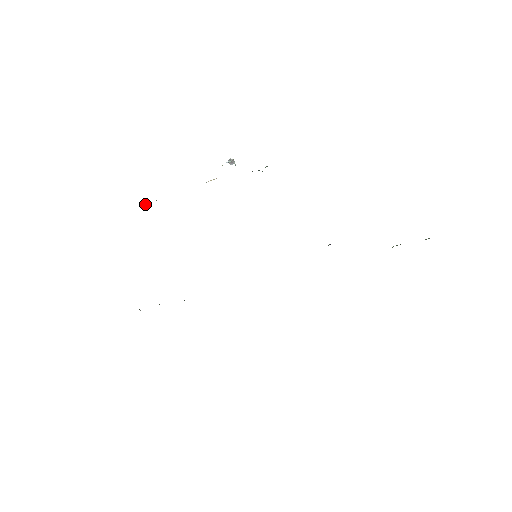
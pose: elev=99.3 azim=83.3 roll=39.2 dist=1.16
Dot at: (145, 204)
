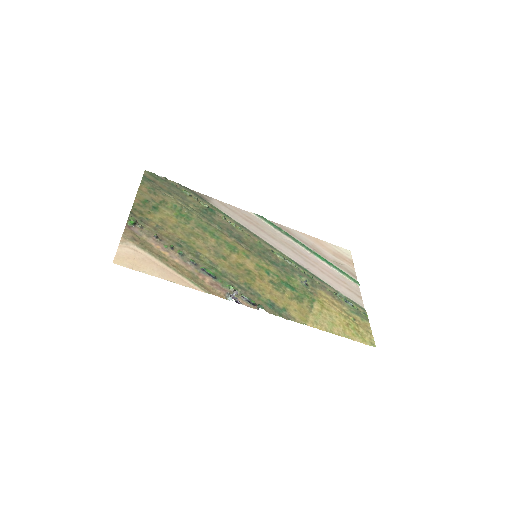
Dot at: (170, 246)
